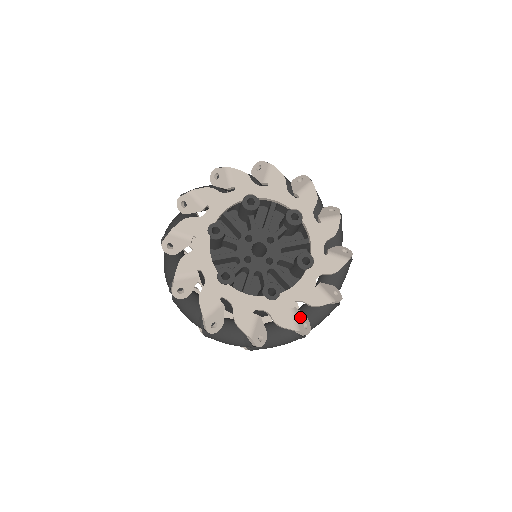
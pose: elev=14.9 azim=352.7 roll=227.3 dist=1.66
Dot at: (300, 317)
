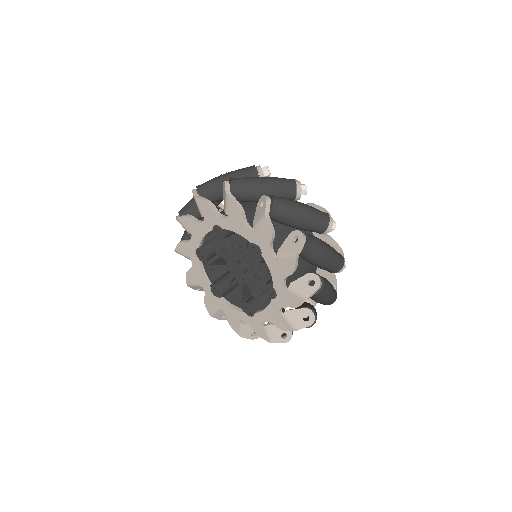
Dot at: (222, 313)
